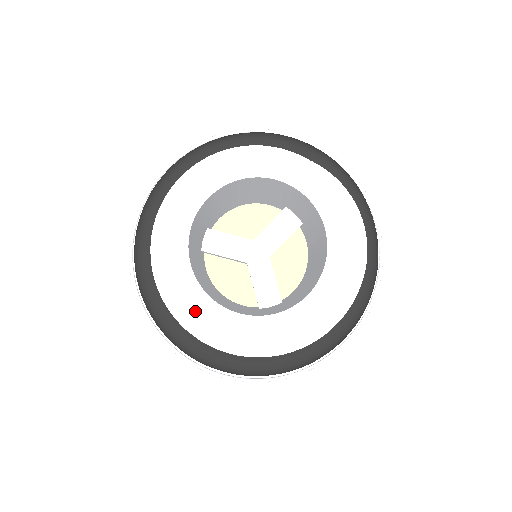
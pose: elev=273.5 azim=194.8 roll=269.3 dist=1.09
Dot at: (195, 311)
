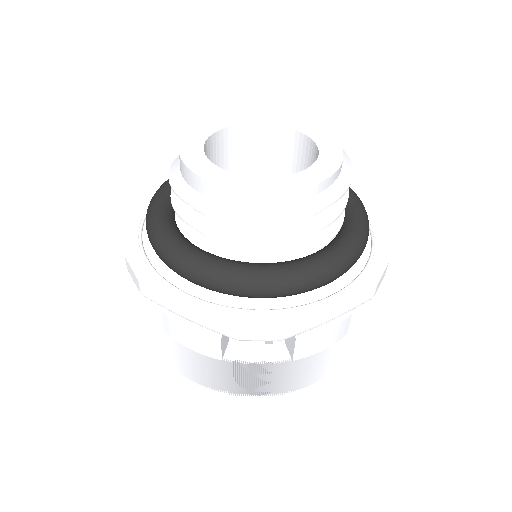
Dot at: (265, 187)
